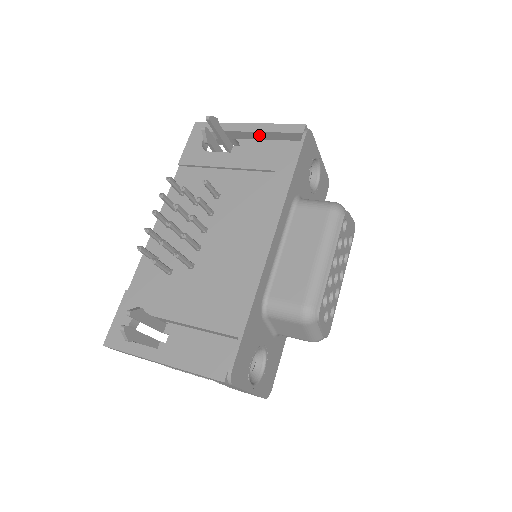
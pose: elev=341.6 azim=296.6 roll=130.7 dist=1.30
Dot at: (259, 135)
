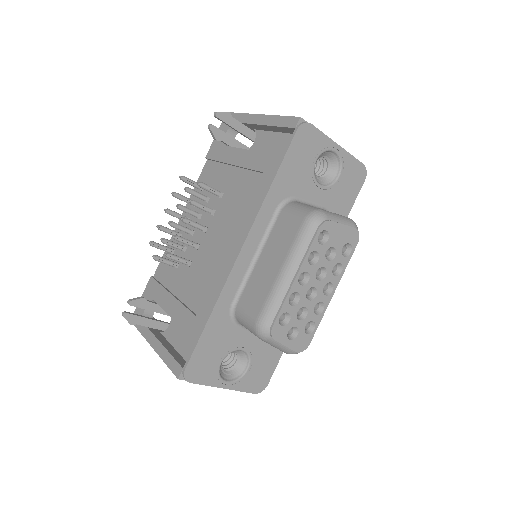
Dot at: (267, 128)
